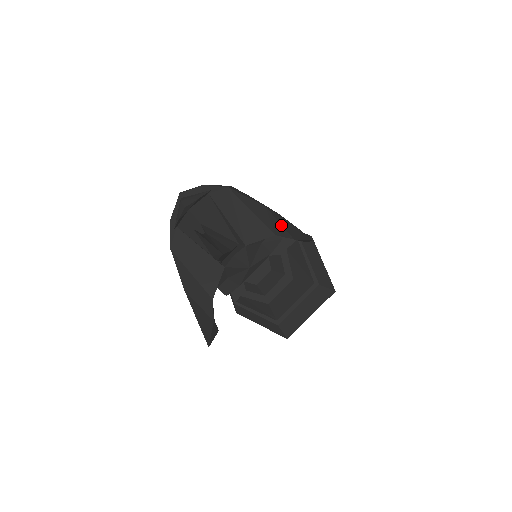
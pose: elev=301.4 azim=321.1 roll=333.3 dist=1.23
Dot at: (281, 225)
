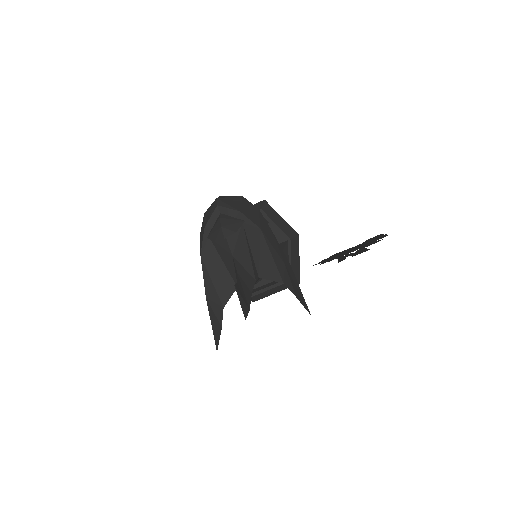
Dot at: (291, 283)
